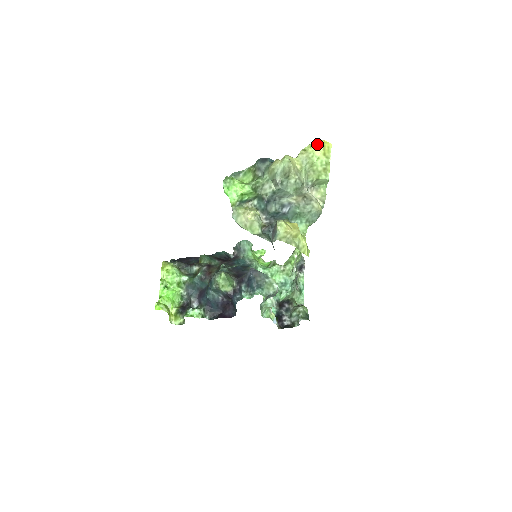
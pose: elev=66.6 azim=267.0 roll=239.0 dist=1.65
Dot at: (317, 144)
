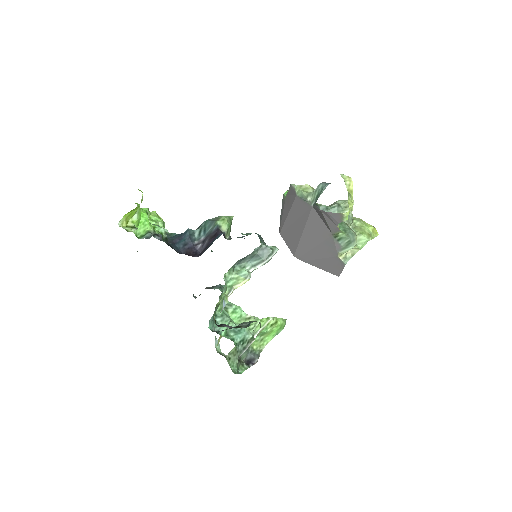
Dot at: (370, 225)
